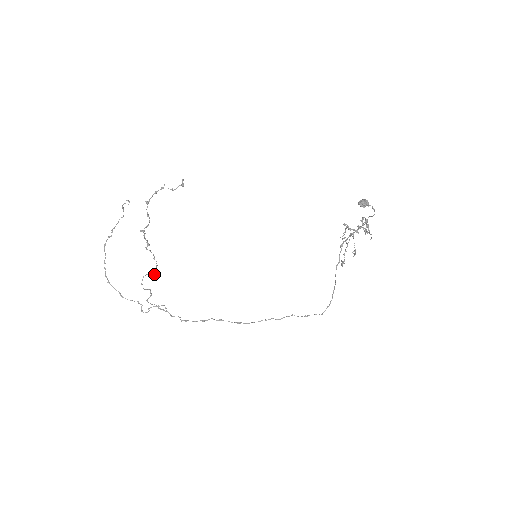
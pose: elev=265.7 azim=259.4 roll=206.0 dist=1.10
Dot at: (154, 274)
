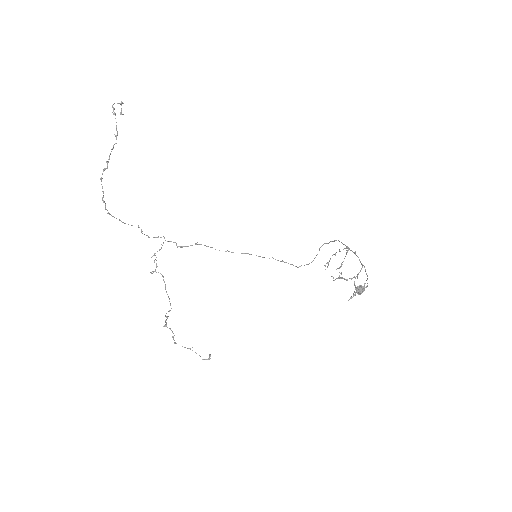
Dot at: (165, 288)
